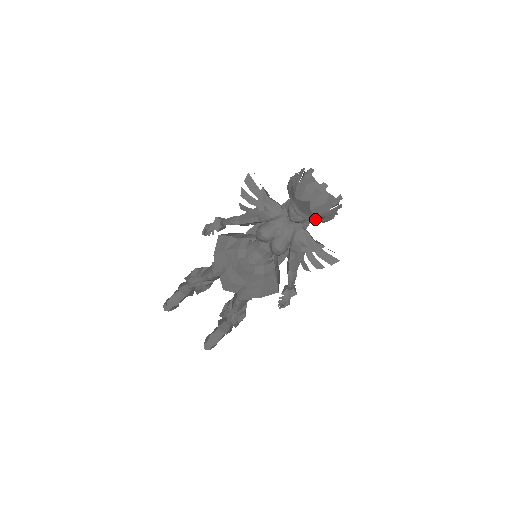
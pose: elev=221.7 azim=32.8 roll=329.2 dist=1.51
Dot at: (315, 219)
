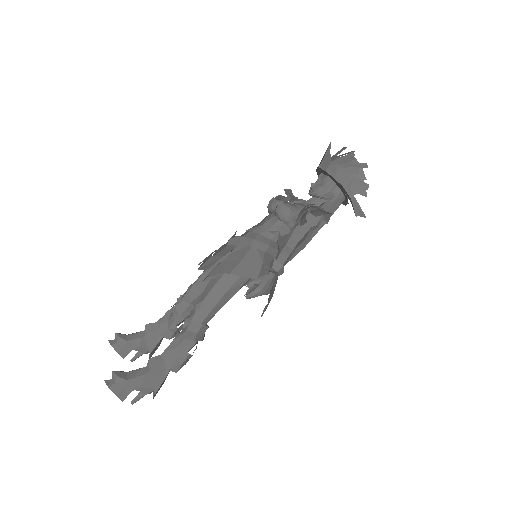
Dot at: (333, 174)
